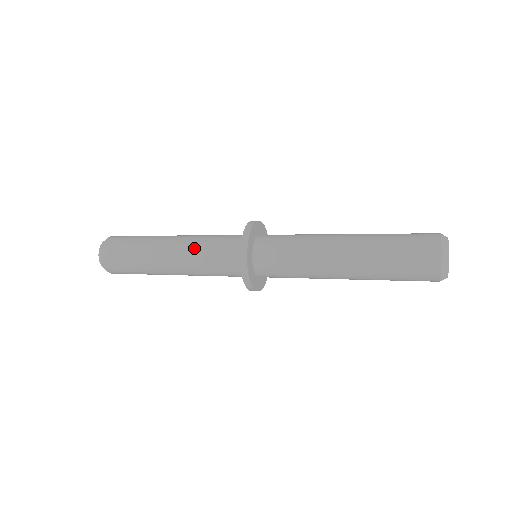
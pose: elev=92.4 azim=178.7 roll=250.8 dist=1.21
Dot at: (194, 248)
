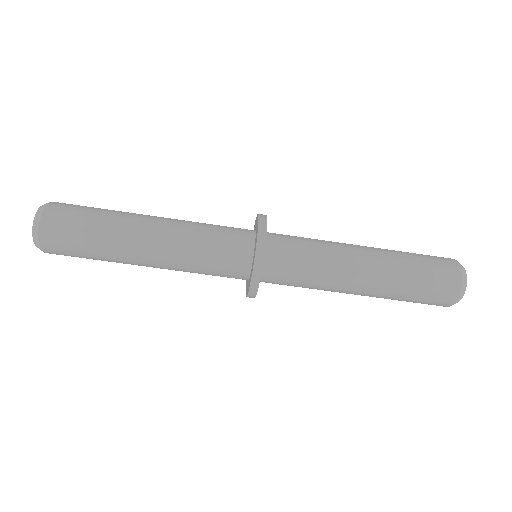
Dot at: (183, 258)
